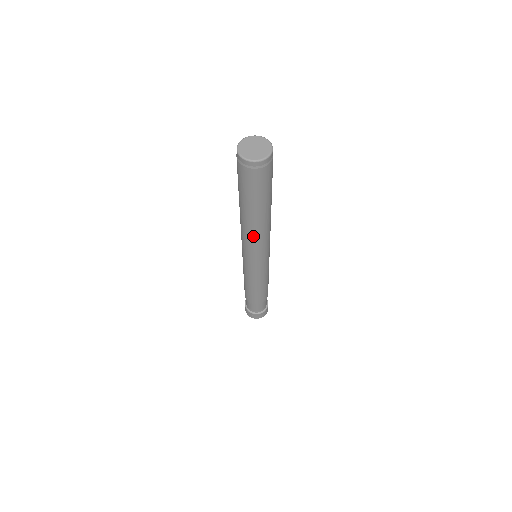
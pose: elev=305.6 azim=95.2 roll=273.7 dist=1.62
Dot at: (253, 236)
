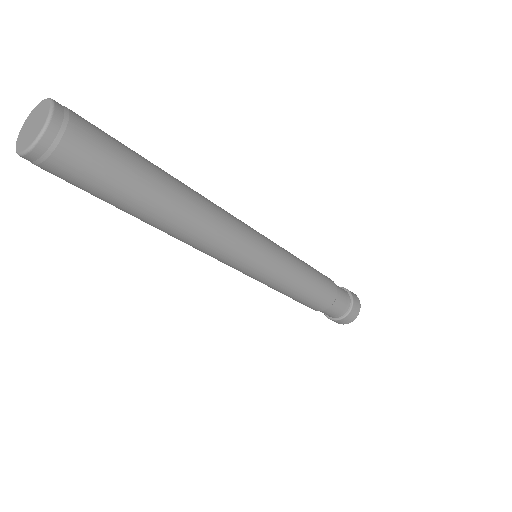
Dot at: (184, 242)
